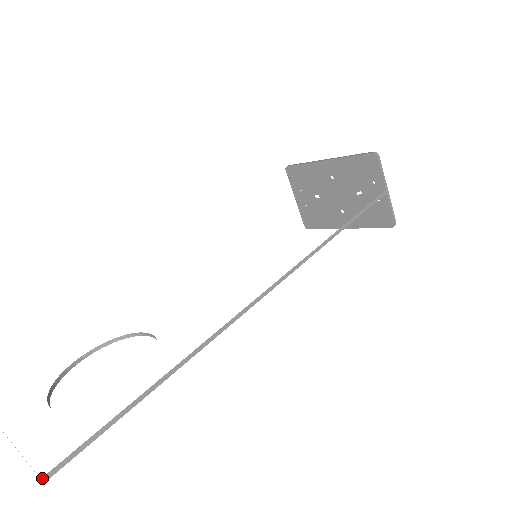
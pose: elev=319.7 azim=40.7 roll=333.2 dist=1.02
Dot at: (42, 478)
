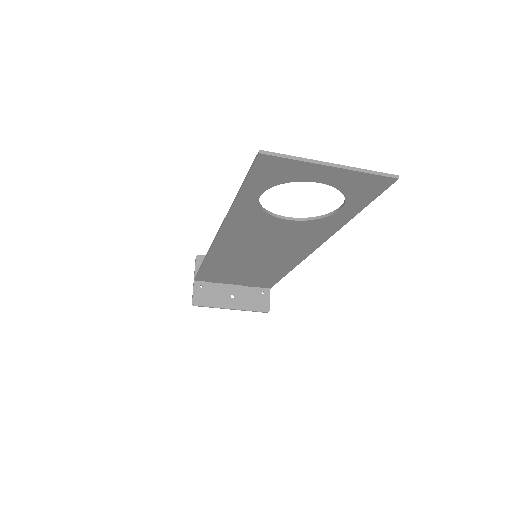
Dot at: (398, 176)
